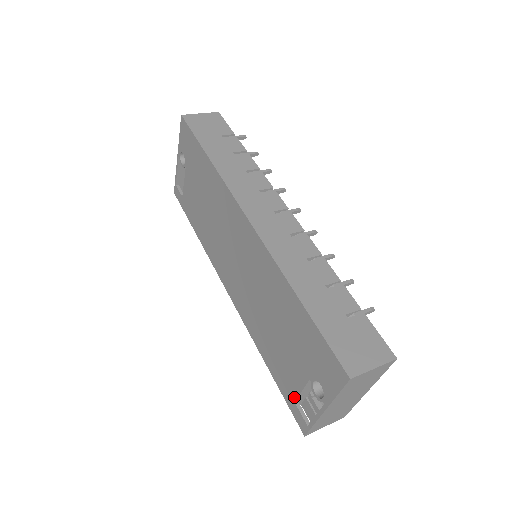
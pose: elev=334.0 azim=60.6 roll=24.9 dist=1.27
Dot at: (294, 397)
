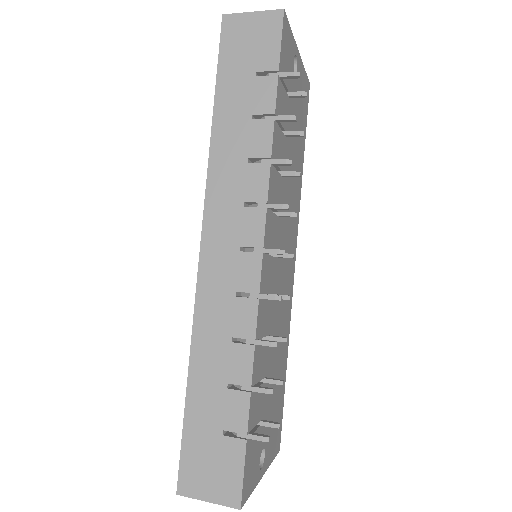
Dot at: occluded
